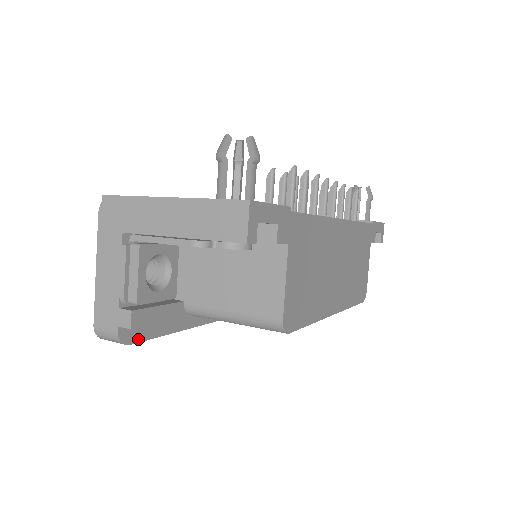
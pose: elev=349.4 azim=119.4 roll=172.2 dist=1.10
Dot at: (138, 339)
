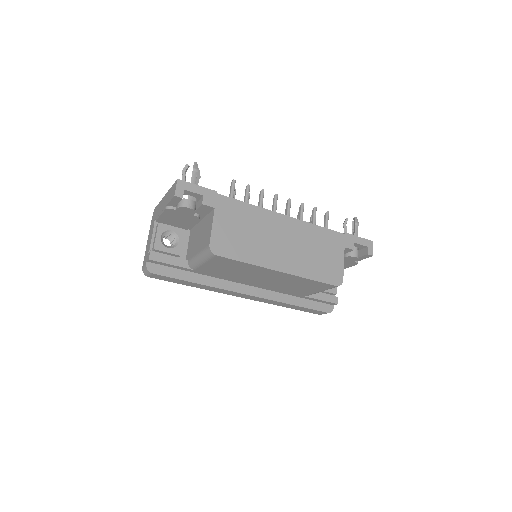
Dot at: (159, 273)
